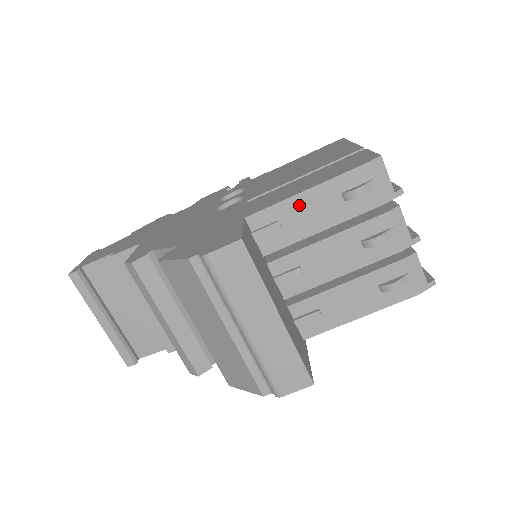
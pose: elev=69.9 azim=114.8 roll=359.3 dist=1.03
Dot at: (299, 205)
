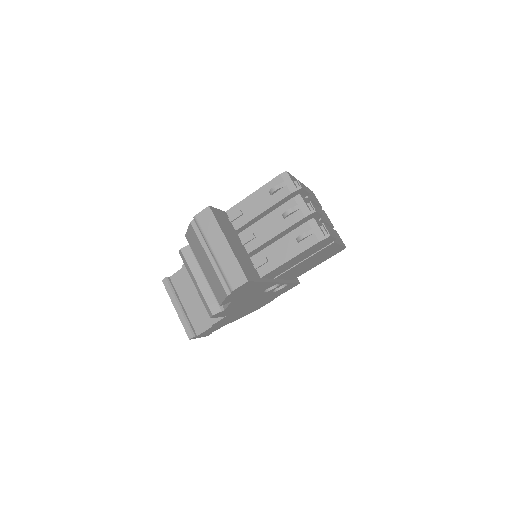
Dot at: (250, 201)
